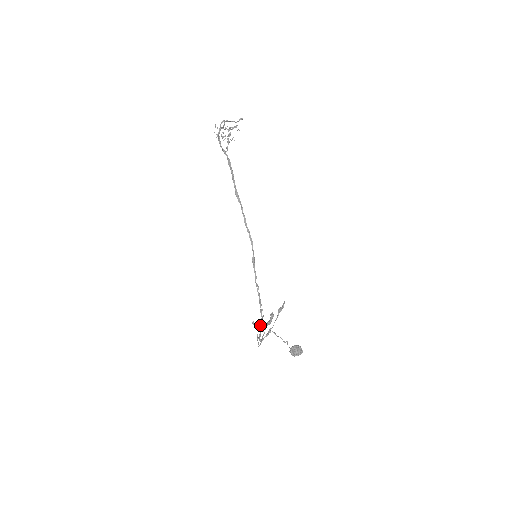
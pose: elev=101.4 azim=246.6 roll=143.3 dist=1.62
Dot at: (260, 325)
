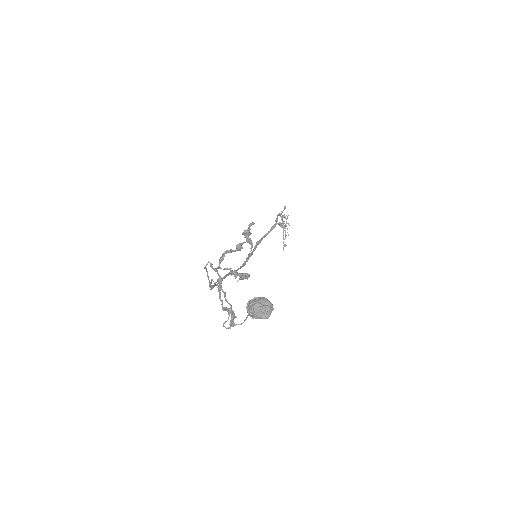
Dot at: (241, 248)
